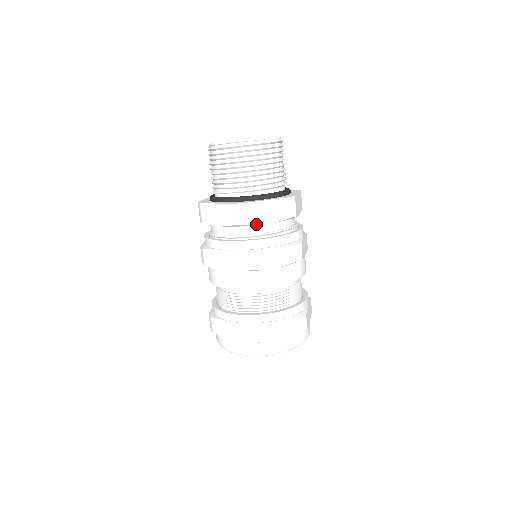
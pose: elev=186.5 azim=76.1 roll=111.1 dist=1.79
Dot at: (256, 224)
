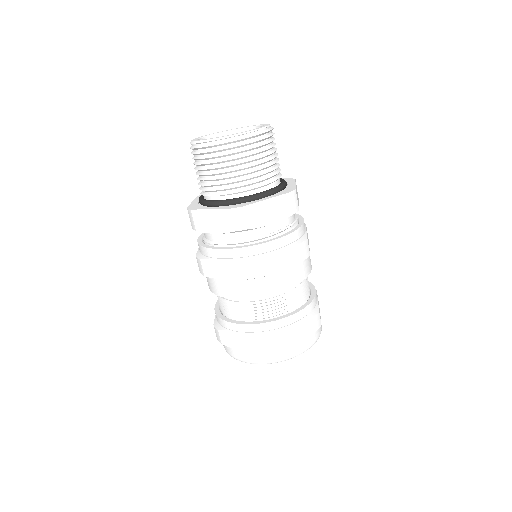
Dot at: (259, 227)
